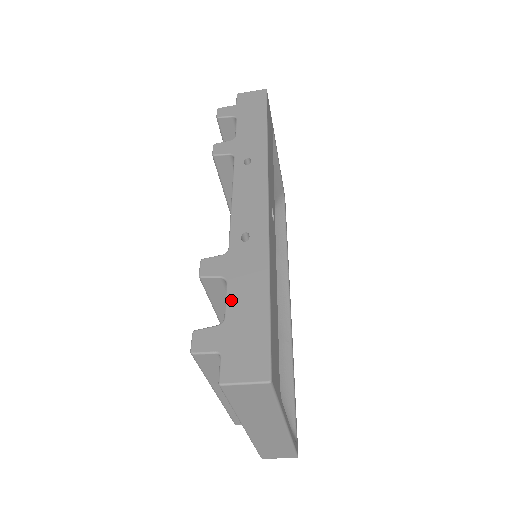
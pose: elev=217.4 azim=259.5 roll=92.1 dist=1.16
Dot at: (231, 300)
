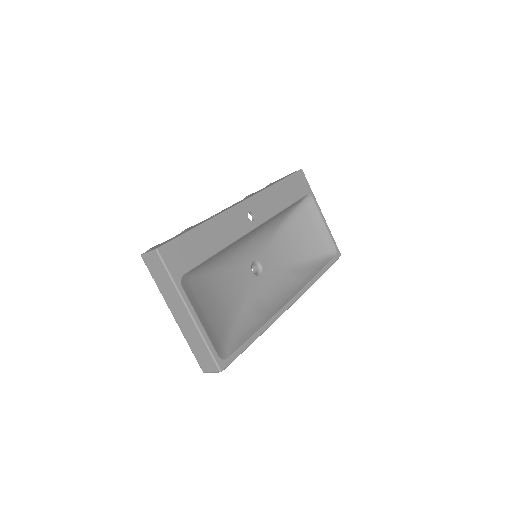
Dot at: occluded
